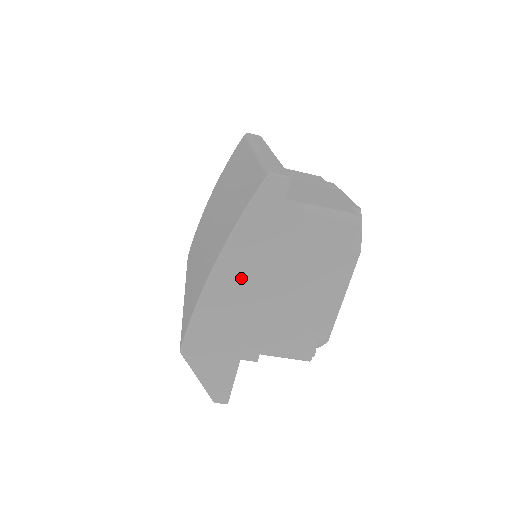
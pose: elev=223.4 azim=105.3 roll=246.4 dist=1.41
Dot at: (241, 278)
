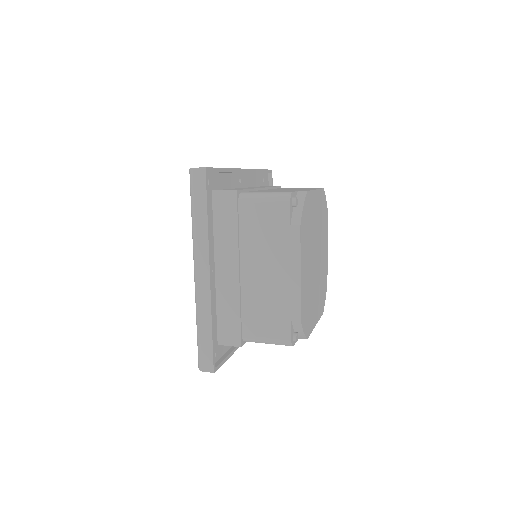
Dot at: occluded
